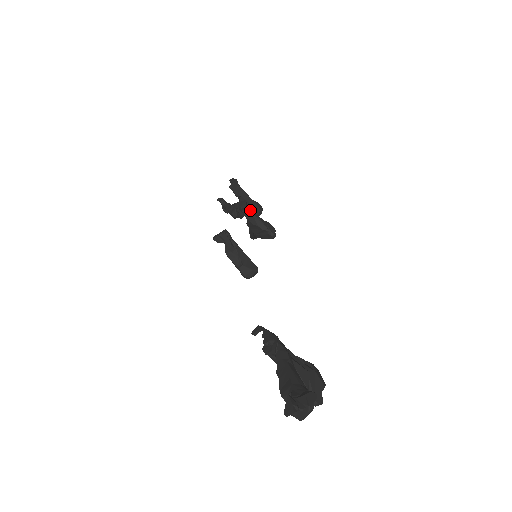
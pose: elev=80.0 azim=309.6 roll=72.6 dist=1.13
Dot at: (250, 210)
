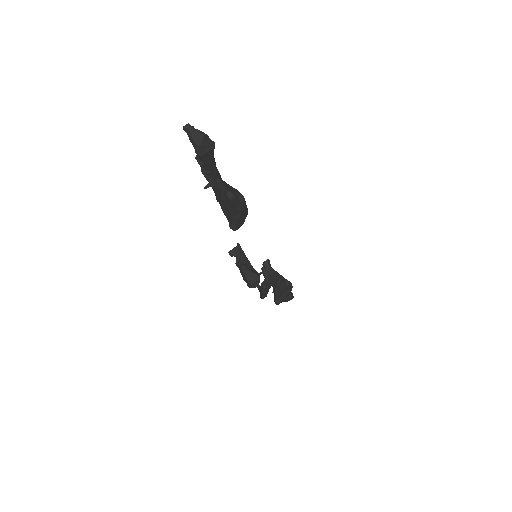
Dot at: (272, 268)
